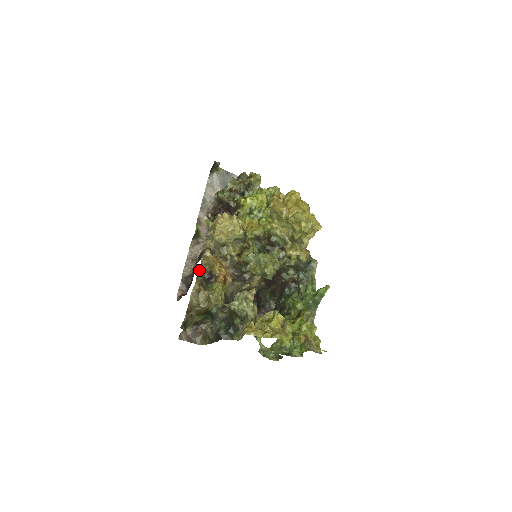
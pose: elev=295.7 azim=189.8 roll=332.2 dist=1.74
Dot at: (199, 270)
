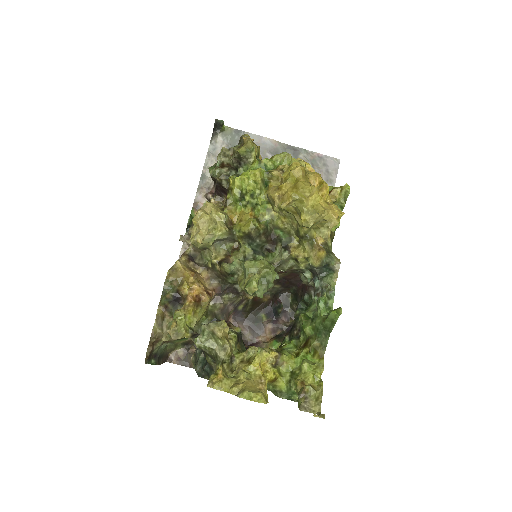
Dot at: (163, 289)
